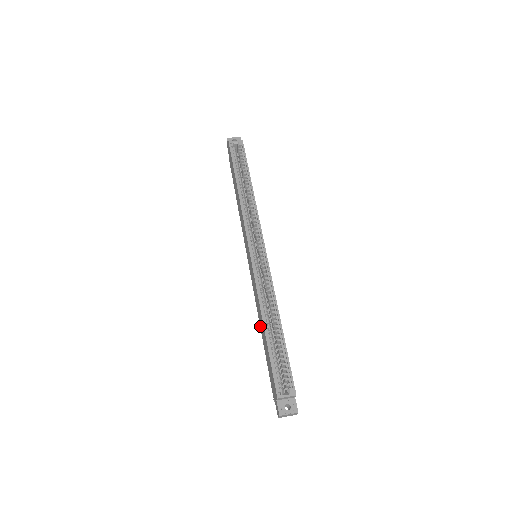
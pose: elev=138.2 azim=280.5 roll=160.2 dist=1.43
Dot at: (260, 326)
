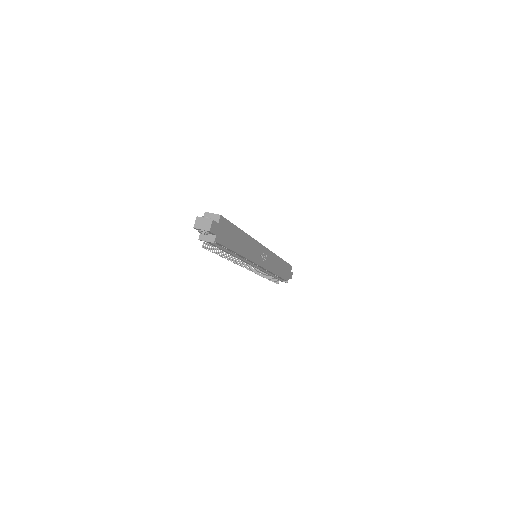
Dot at: occluded
